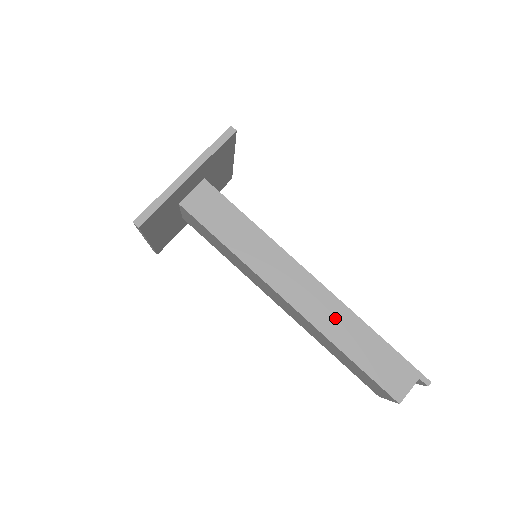
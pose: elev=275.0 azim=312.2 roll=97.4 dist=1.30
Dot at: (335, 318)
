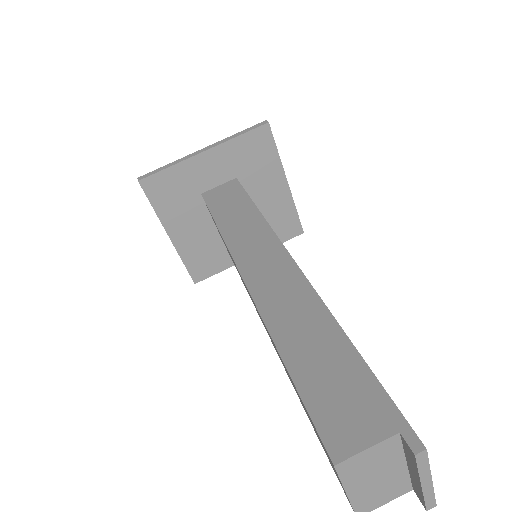
Dot at: (292, 305)
